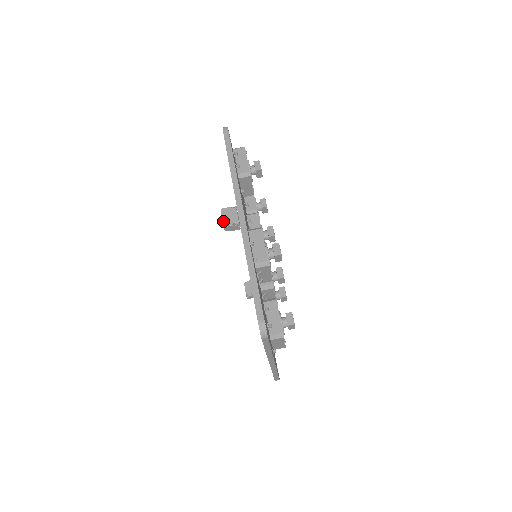
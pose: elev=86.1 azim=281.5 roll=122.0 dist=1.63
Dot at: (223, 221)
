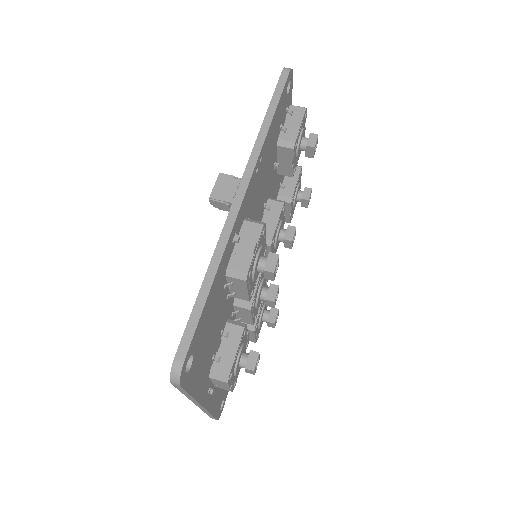
Dot at: (213, 190)
